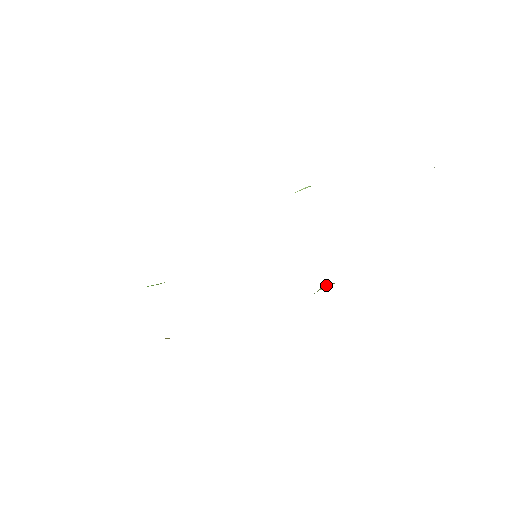
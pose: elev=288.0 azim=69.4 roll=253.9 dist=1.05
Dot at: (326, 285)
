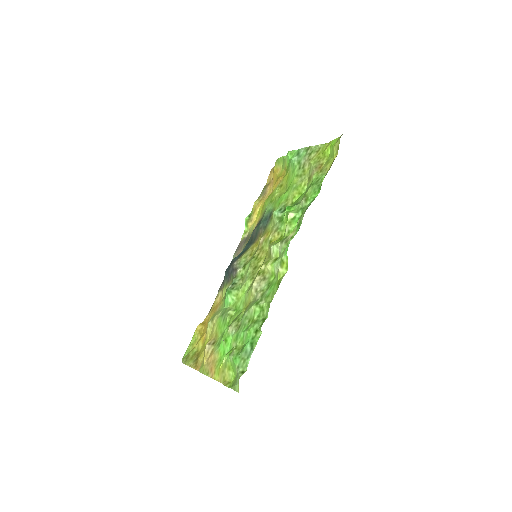
Dot at: (248, 220)
